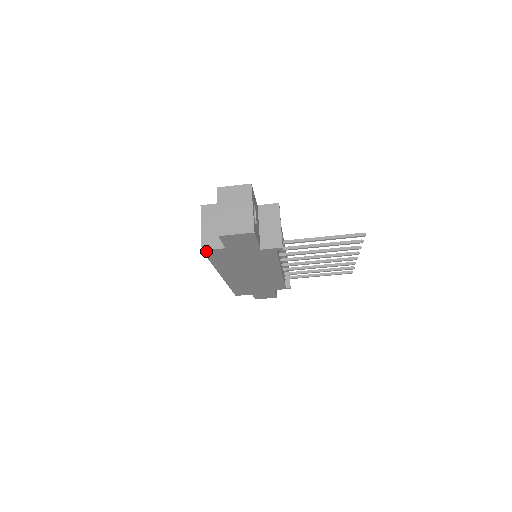
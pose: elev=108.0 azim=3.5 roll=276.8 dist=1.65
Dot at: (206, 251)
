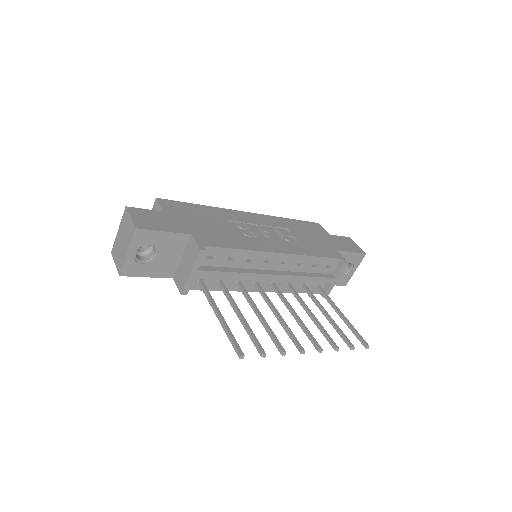
Dot at: occluded
